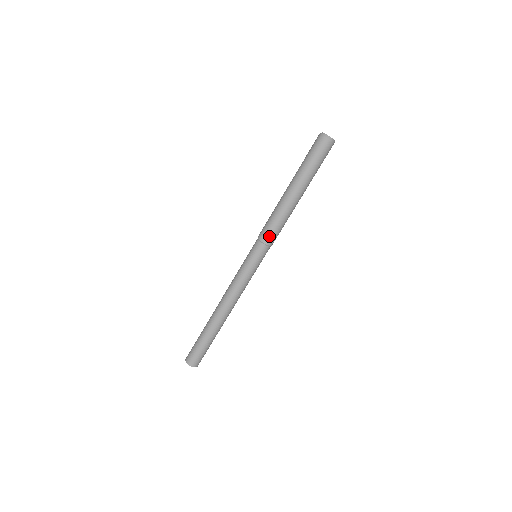
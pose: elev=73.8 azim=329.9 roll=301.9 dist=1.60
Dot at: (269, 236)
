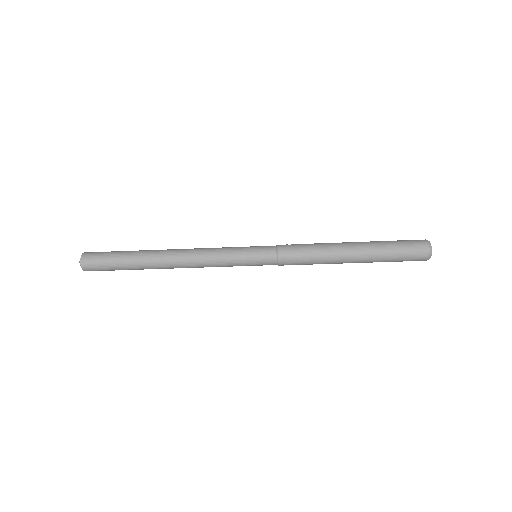
Dot at: (289, 260)
